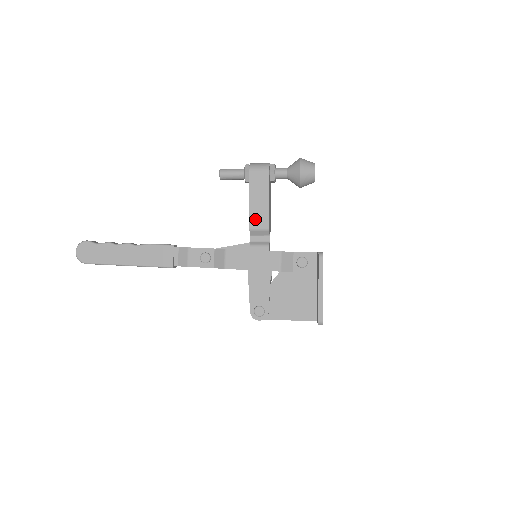
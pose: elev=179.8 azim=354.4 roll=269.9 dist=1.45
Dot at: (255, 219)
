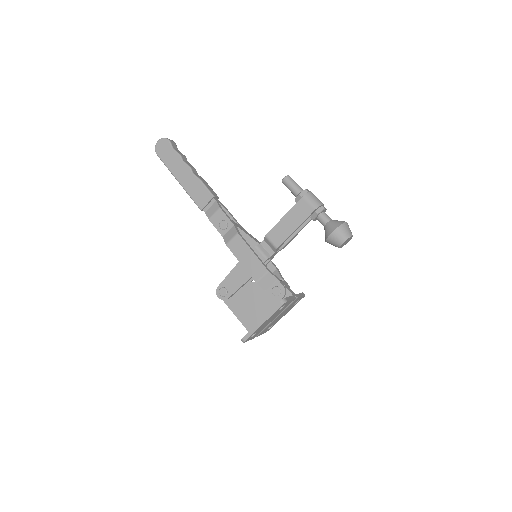
Dot at: (275, 233)
